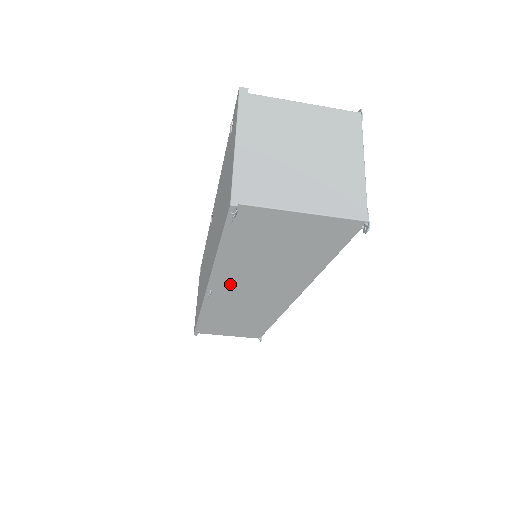
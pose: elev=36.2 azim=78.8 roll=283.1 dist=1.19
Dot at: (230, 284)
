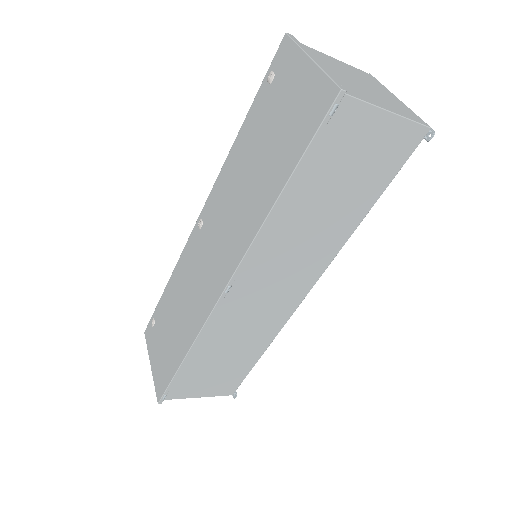
Dot at: (260, 264)
